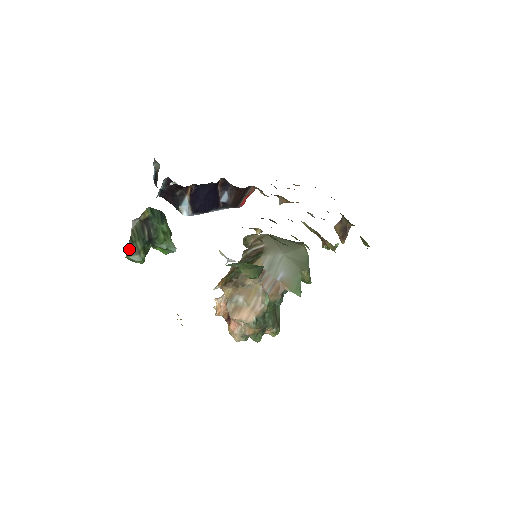
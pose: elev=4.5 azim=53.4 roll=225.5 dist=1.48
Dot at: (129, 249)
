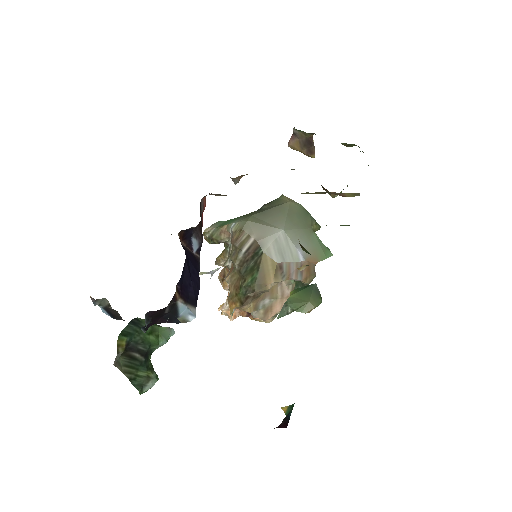
Dot at: (137, 388)
